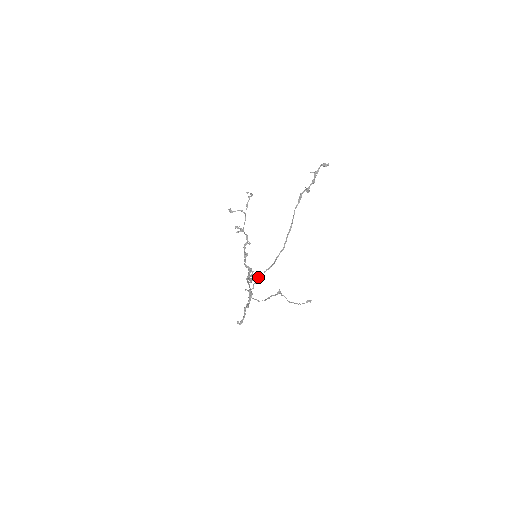
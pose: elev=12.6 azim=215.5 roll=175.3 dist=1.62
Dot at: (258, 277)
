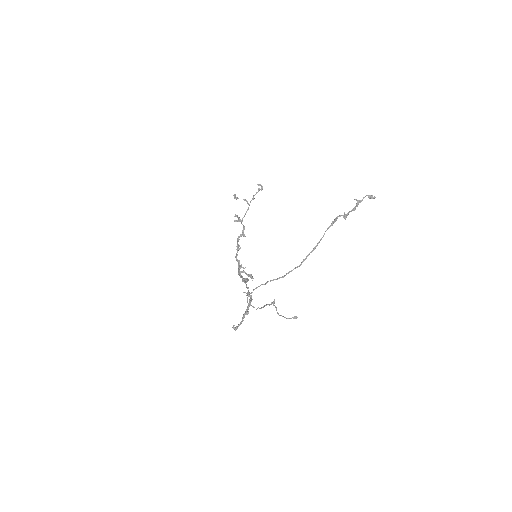
Dot at: occluded
